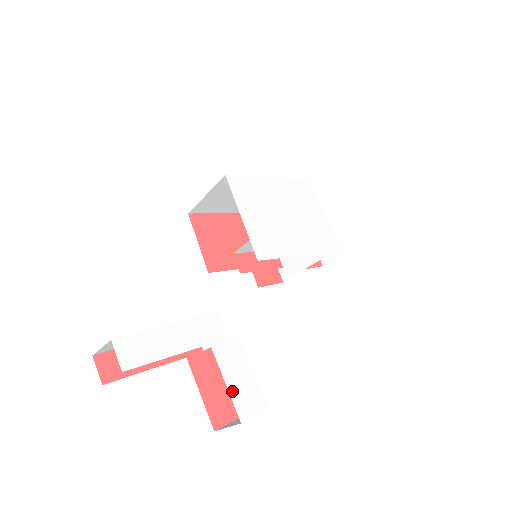
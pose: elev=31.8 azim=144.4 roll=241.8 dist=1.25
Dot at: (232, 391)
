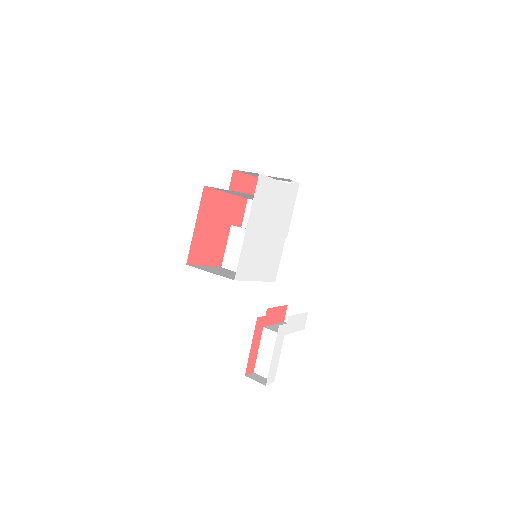
Dot at: (298, 330)
